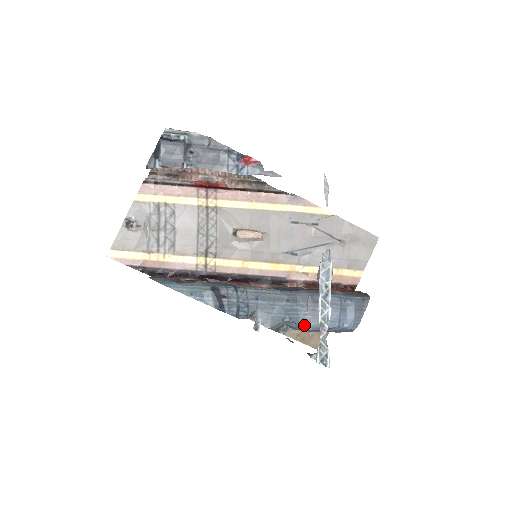
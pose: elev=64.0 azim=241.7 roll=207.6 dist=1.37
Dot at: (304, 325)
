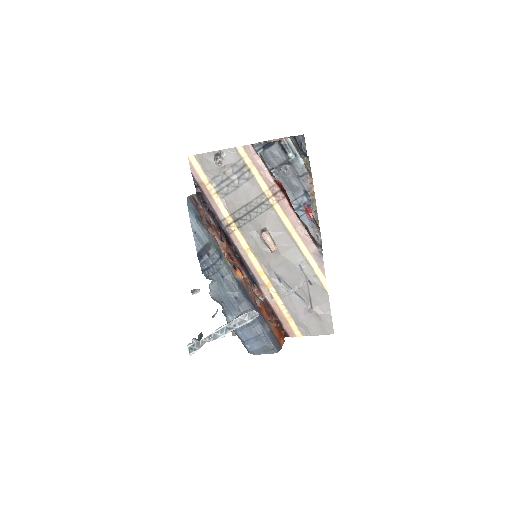
Dot at: (229, 318)
